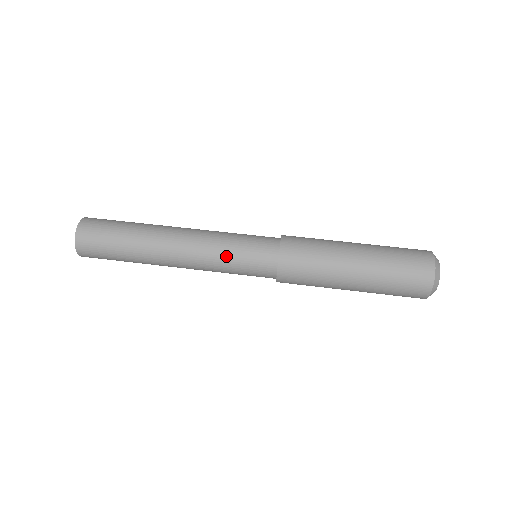
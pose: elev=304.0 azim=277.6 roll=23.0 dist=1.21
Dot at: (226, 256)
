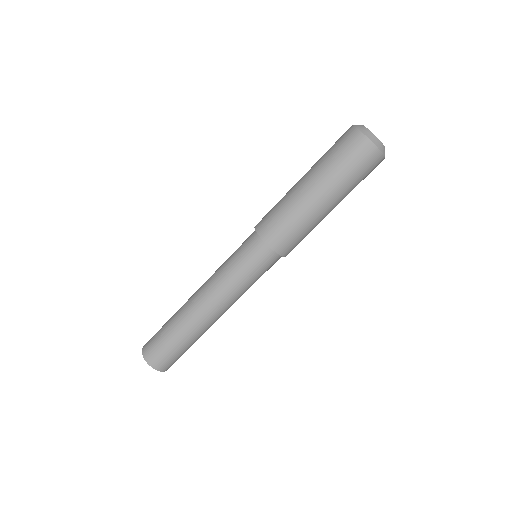
Dot at: occluded
